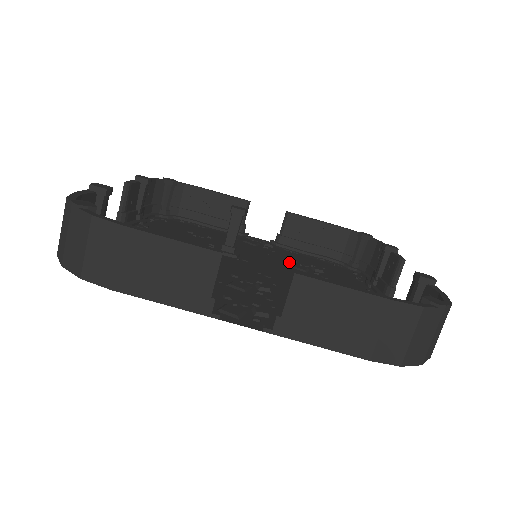
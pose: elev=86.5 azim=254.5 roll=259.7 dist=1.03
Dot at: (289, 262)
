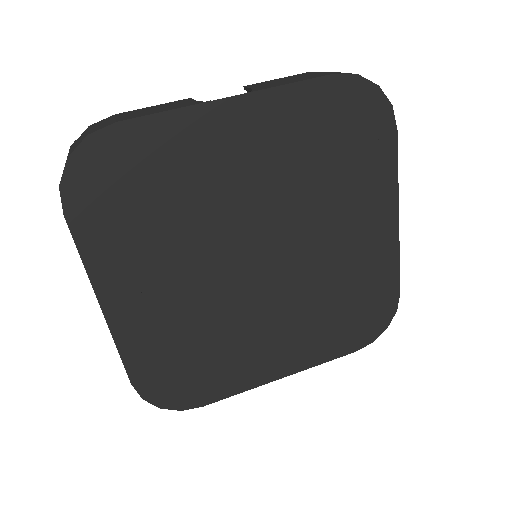
Dot at: (305, 304)
